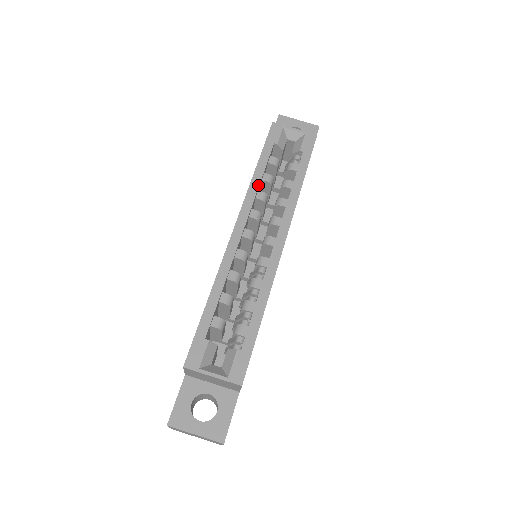
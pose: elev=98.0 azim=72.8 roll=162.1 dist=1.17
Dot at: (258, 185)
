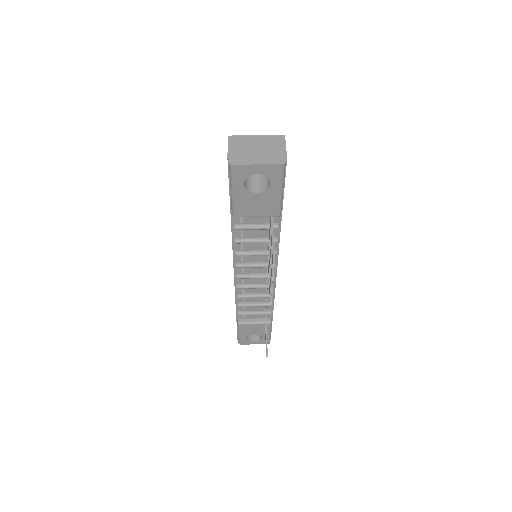
Dot at: occluded
